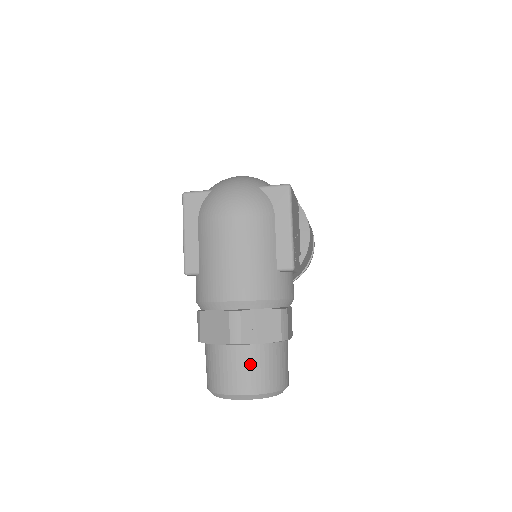
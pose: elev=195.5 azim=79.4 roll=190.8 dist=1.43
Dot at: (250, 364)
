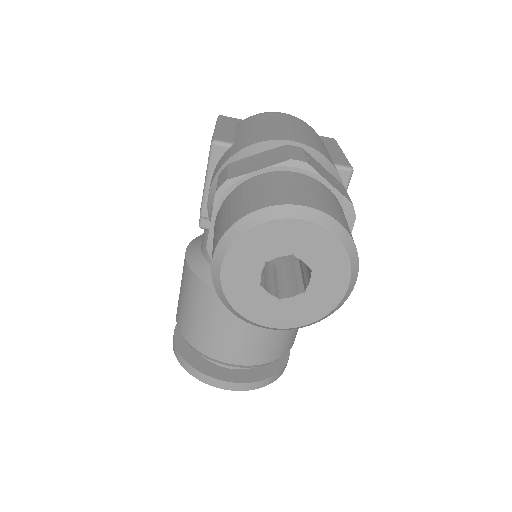
Dot at: (317, 190)
